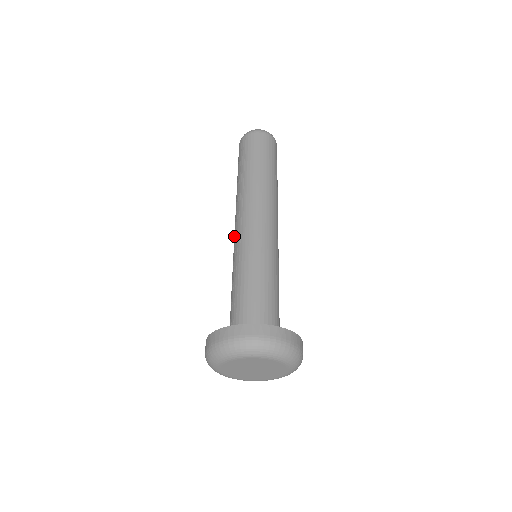
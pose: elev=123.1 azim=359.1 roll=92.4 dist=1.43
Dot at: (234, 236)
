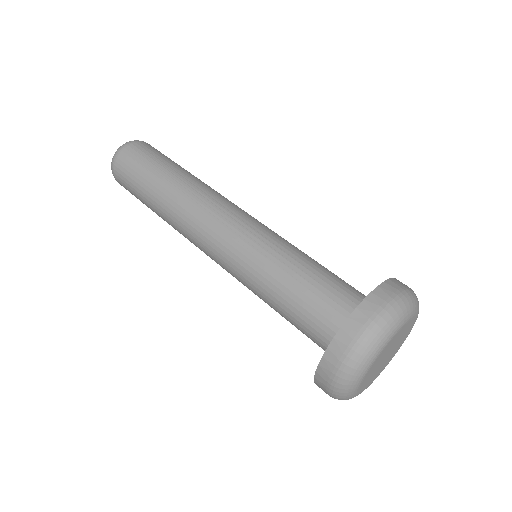
Dot at: (224, 230)
